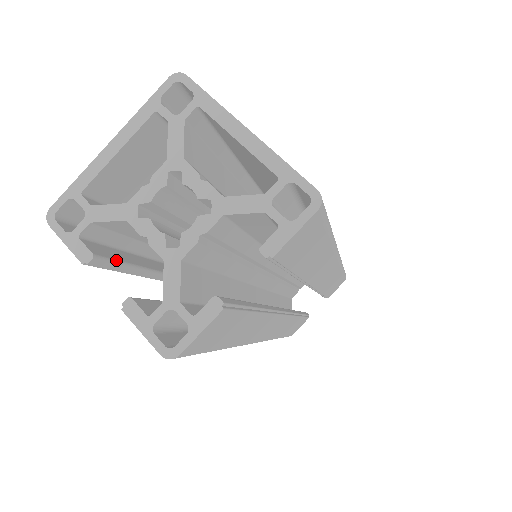
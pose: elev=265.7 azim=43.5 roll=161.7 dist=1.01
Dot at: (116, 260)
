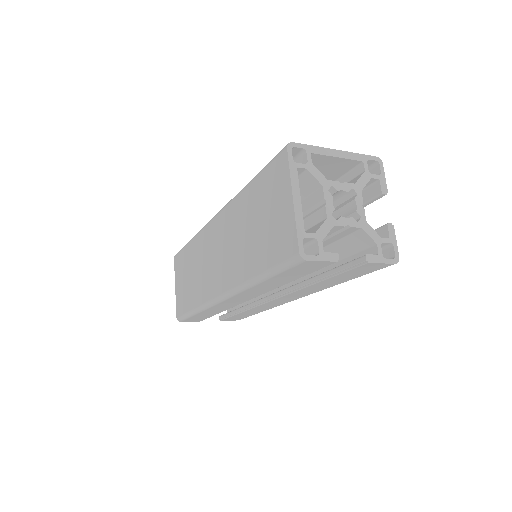
Dot at: occluded
